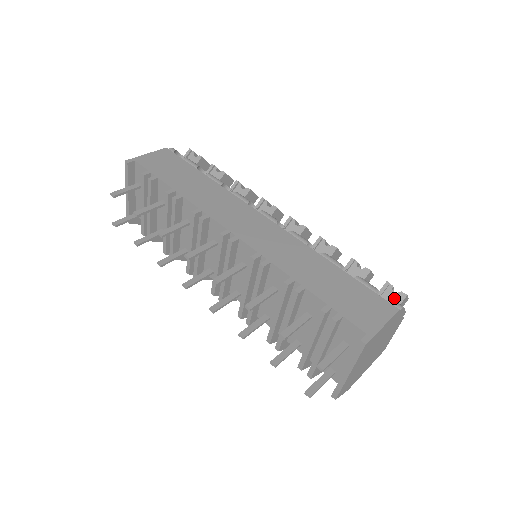
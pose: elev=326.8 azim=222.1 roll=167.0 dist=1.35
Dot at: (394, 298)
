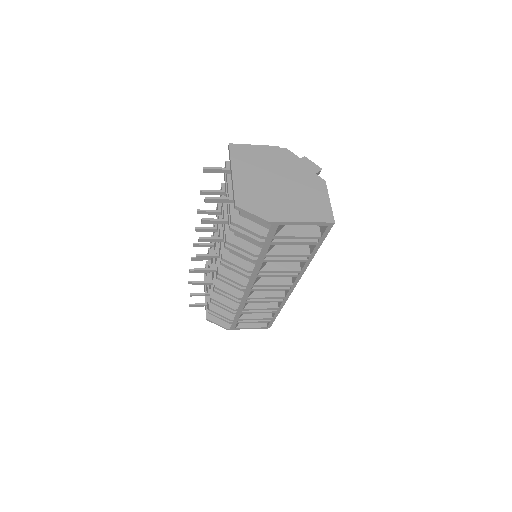
Dot at: occluded
